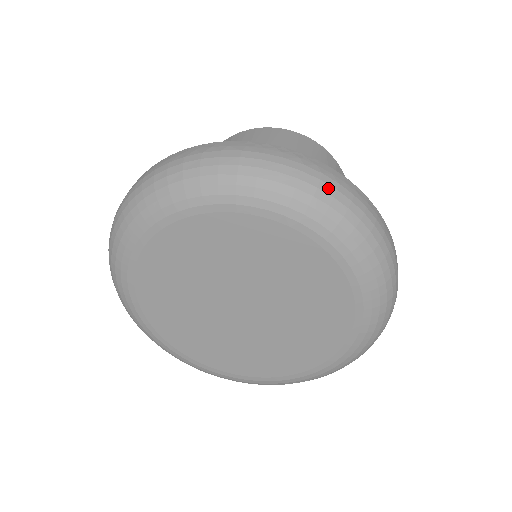
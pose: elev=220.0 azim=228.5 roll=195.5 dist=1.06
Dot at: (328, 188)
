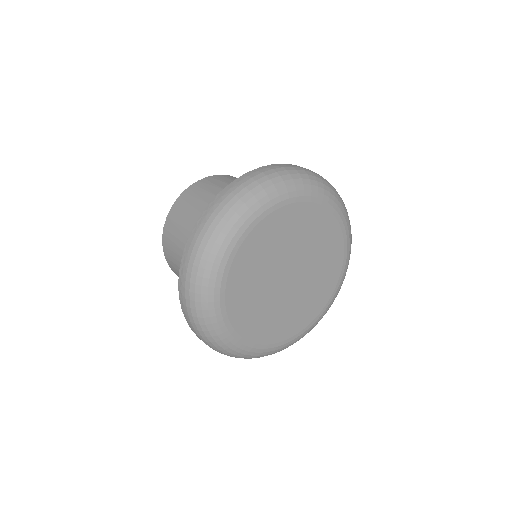
Dot at: (293, 171)
